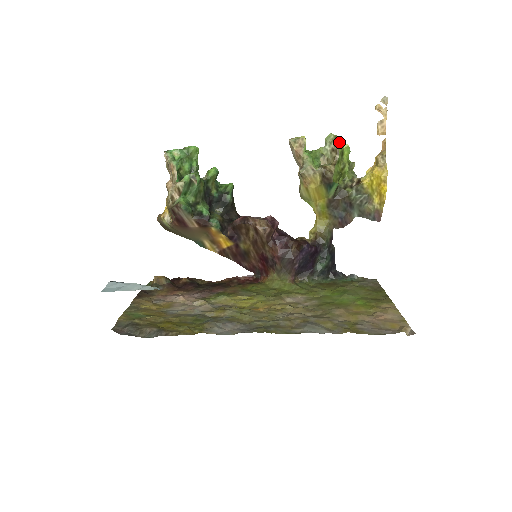
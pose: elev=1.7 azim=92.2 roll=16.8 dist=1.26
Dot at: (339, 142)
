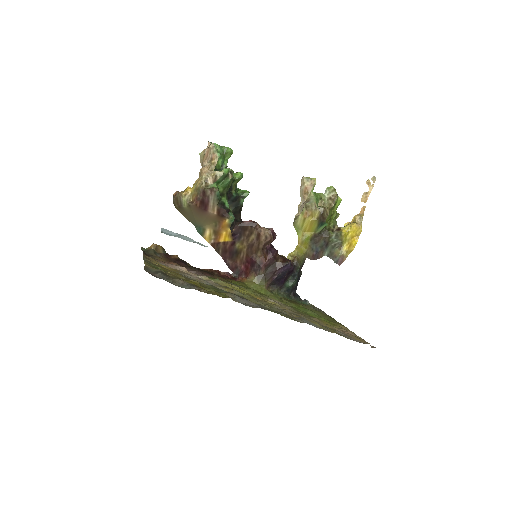
Dot at: (337, 194)
